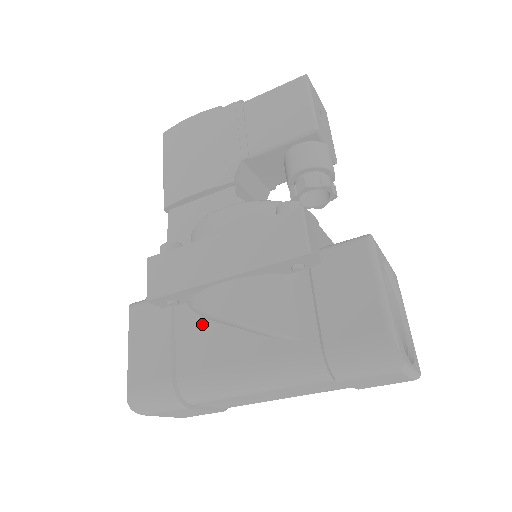
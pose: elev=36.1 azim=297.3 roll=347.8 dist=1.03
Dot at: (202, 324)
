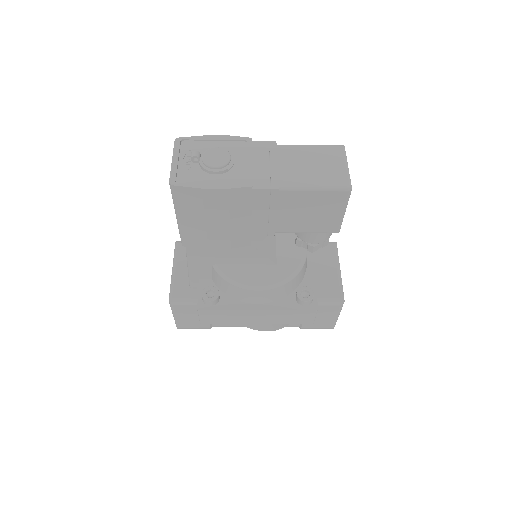
Dot at: occluded
